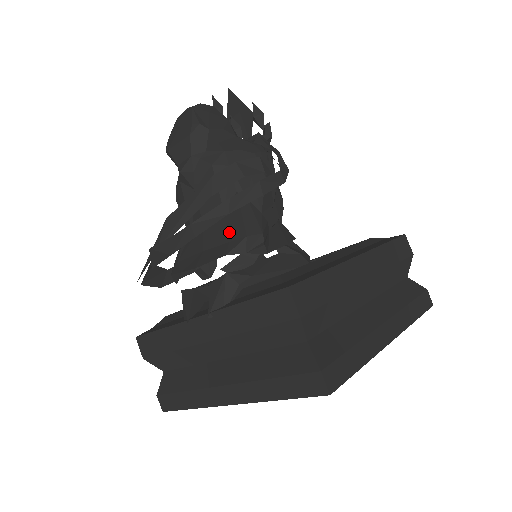
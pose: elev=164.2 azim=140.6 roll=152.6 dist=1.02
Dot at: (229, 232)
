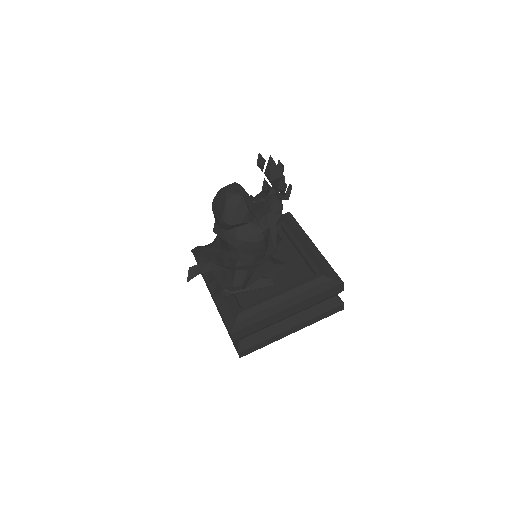
Dot at: (228, 275)
